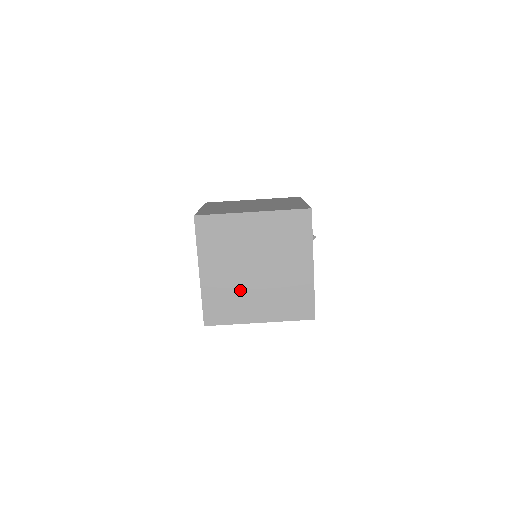
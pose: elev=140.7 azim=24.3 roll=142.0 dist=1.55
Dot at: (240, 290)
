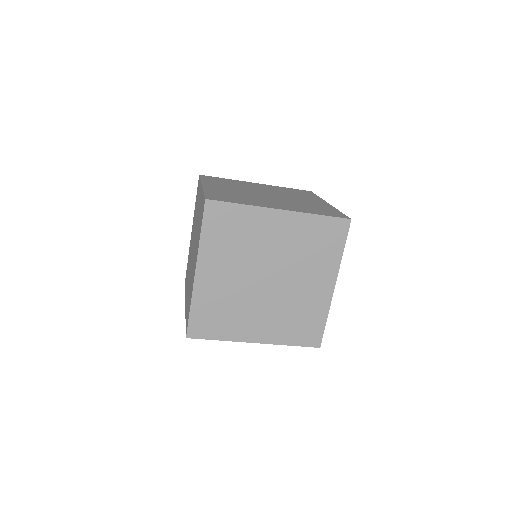
Dot at: (241, 301)
